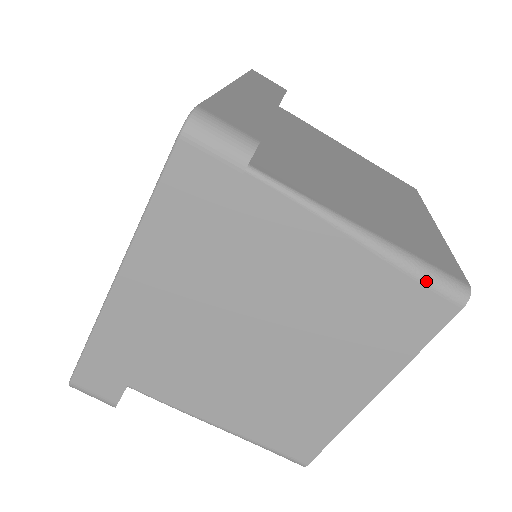
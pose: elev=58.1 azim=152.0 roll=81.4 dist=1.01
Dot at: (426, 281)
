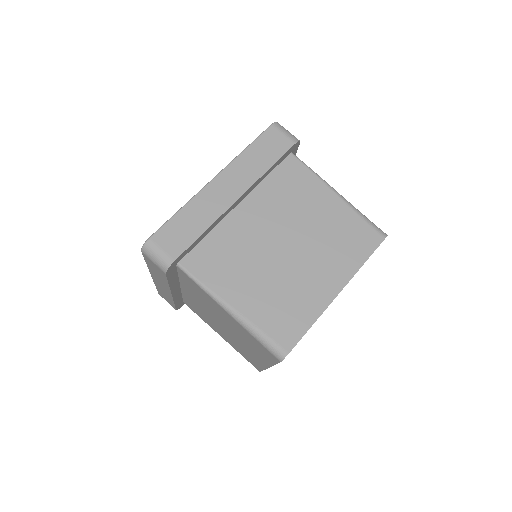
Dot at: (261, 343)
